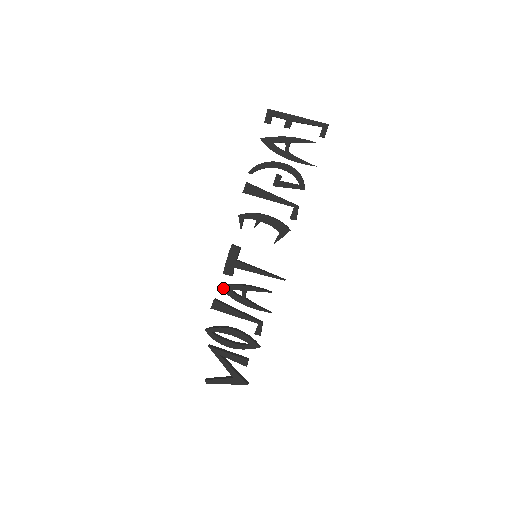
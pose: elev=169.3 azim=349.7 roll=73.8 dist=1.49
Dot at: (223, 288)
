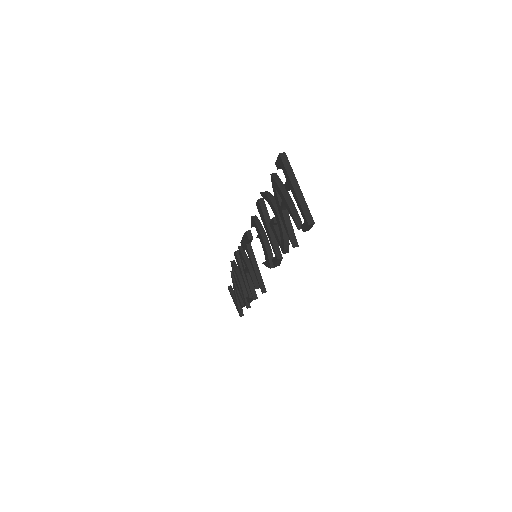
Dot at: (239, 251)
